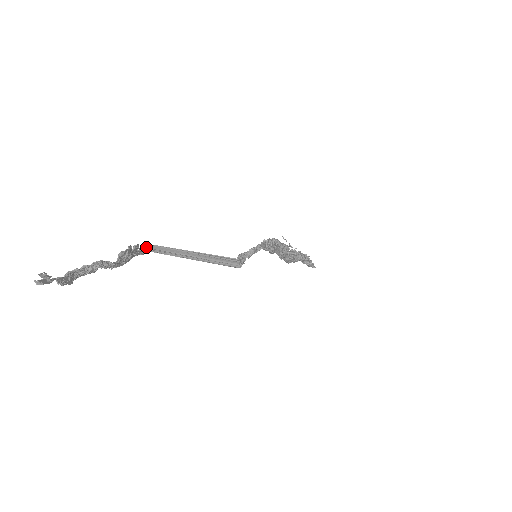
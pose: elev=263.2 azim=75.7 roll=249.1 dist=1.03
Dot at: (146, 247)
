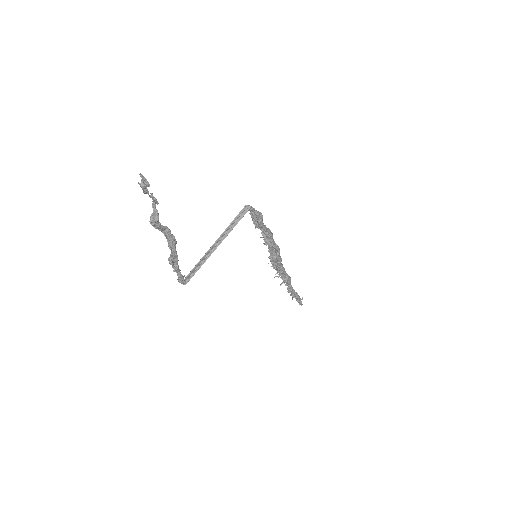
Dot at: (180, 281)
